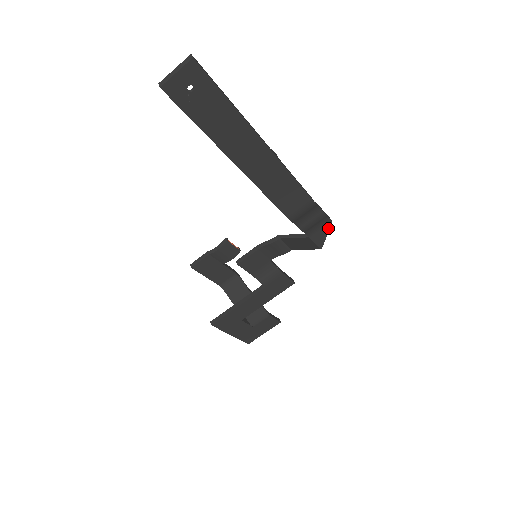
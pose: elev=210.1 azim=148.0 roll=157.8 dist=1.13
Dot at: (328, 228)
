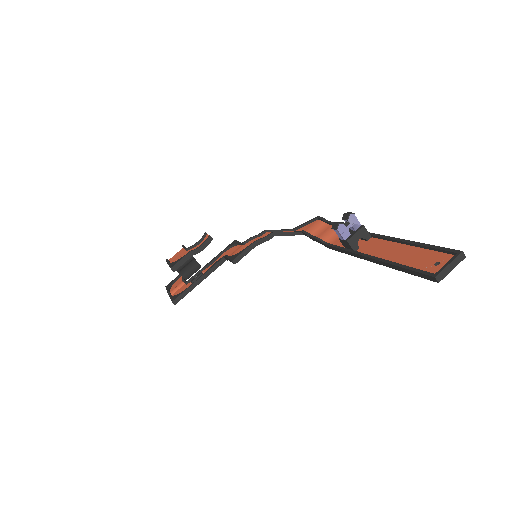
Dot at: (314, 223)
